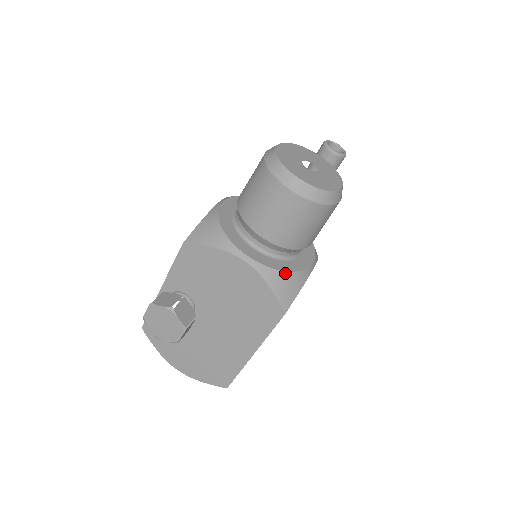
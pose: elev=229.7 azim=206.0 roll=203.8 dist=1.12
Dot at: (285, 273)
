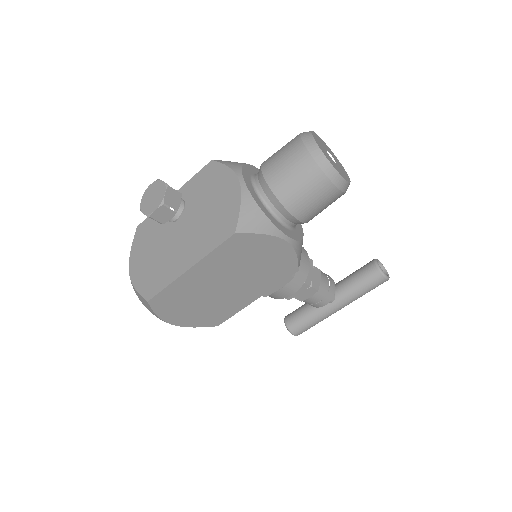
Dot at: (259, 209)
